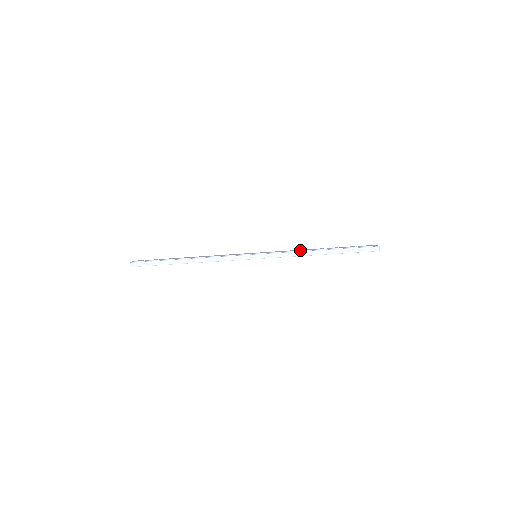
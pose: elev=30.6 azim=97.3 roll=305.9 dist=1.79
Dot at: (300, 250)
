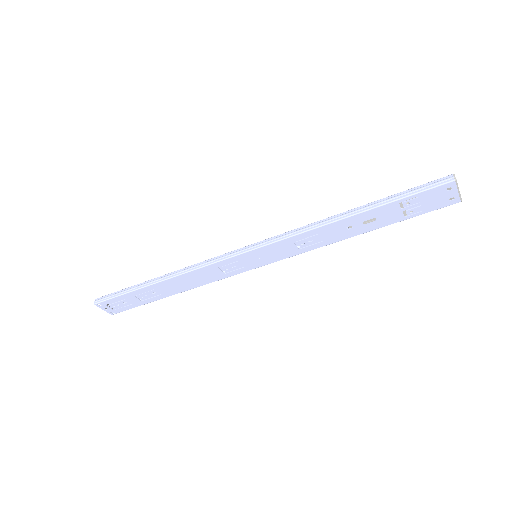
Dot at: occluded
